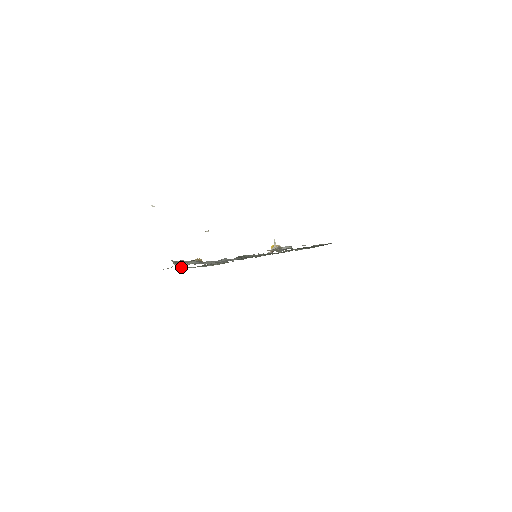
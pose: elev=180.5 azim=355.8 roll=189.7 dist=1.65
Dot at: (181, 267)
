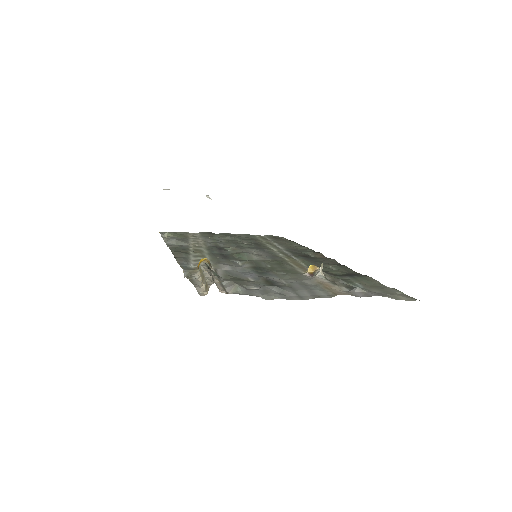
Dot at: (196, 276)
